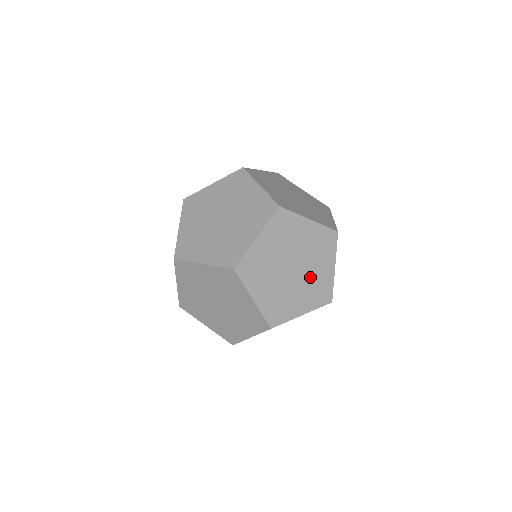
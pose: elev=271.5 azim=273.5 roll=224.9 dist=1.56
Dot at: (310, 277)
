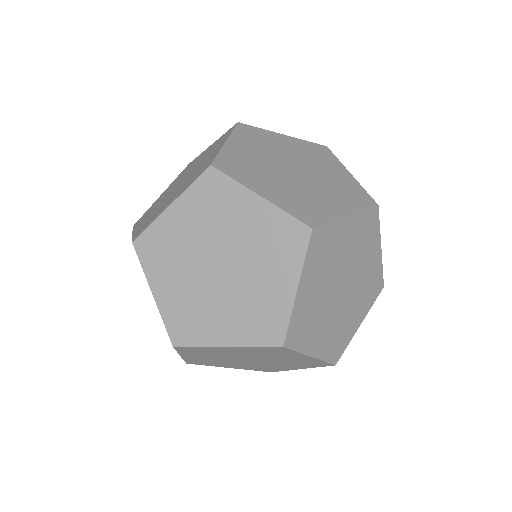
Dot at: (360, 281)
